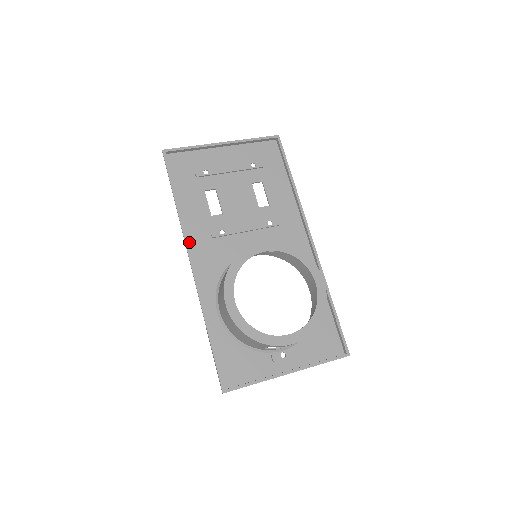
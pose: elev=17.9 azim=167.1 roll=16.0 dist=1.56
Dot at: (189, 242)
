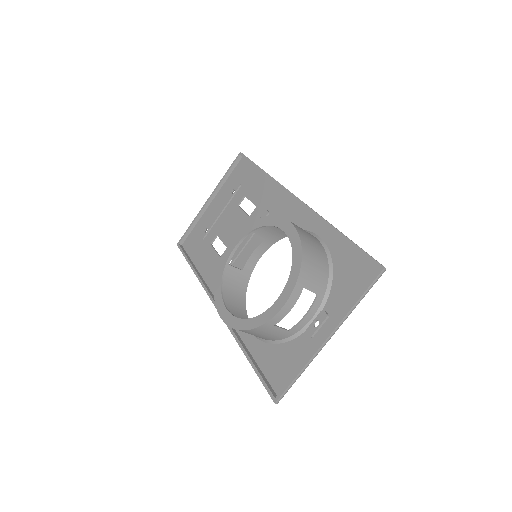
Dot at: (213, 291)
